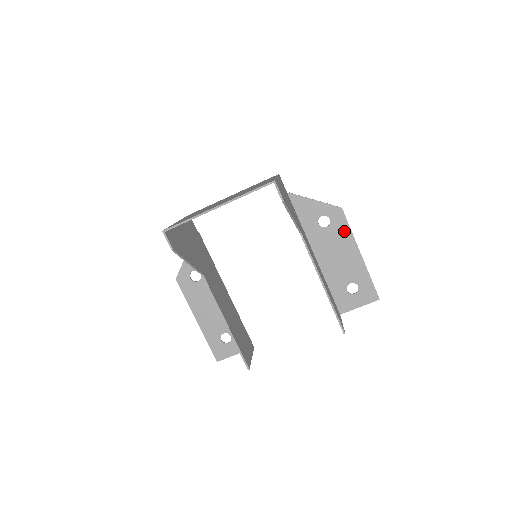
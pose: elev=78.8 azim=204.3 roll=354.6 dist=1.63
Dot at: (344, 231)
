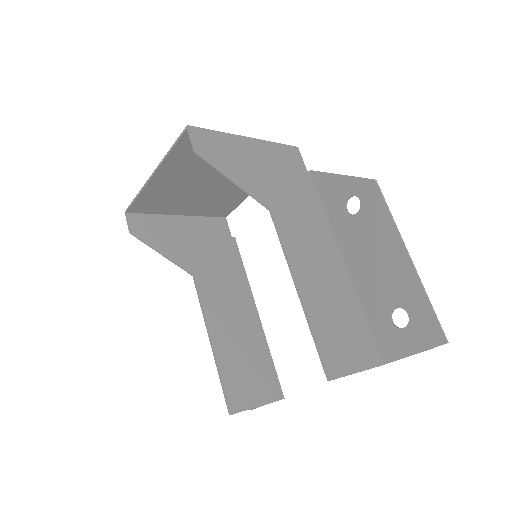
Dot at: (380, 217)
